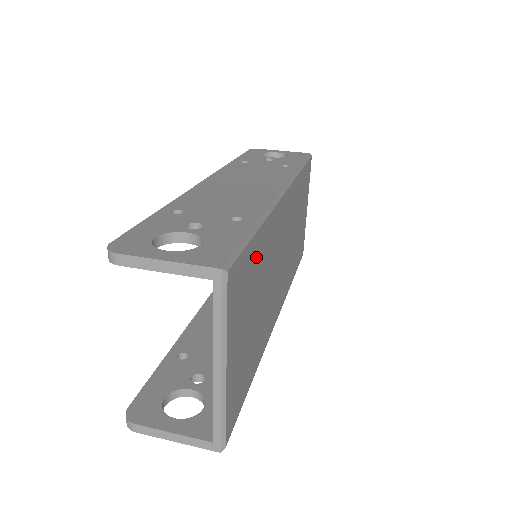
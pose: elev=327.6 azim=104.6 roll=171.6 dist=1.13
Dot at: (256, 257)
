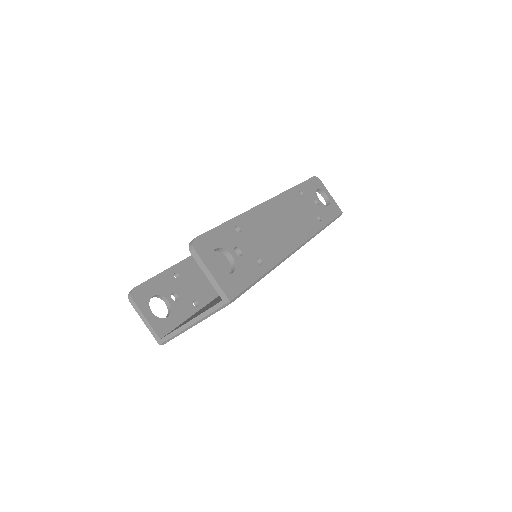
Dot at: occluded
